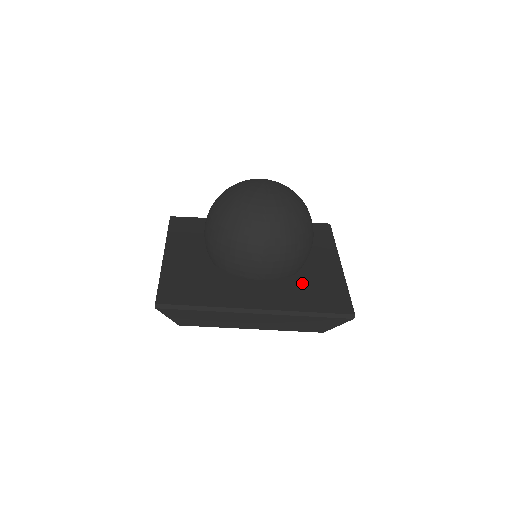
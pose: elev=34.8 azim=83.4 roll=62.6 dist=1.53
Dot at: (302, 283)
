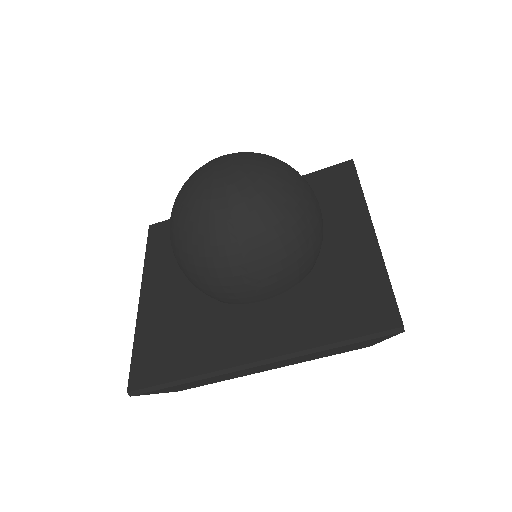
Dot at: (320, 287)
